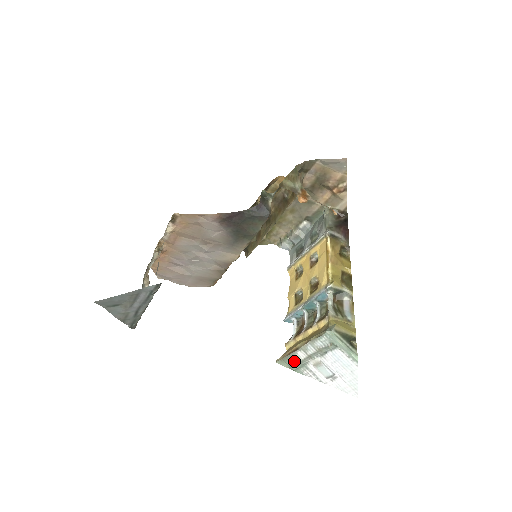
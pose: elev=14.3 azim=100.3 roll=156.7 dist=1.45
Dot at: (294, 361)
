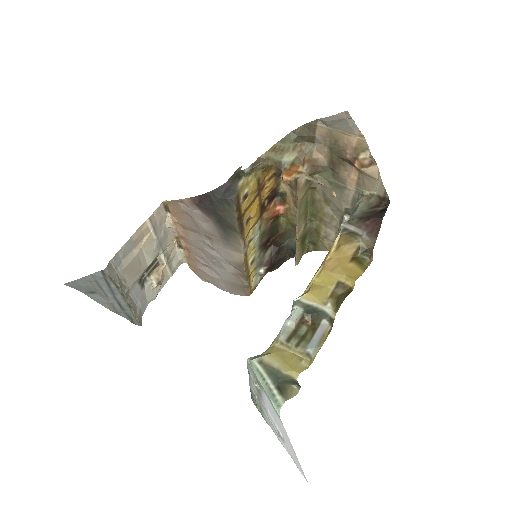
Dot at: (255, 400)
